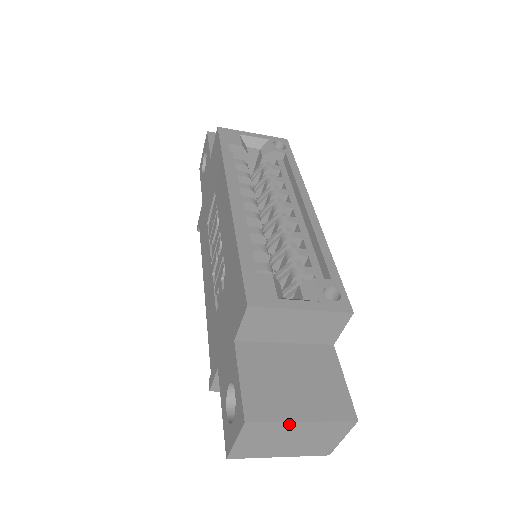
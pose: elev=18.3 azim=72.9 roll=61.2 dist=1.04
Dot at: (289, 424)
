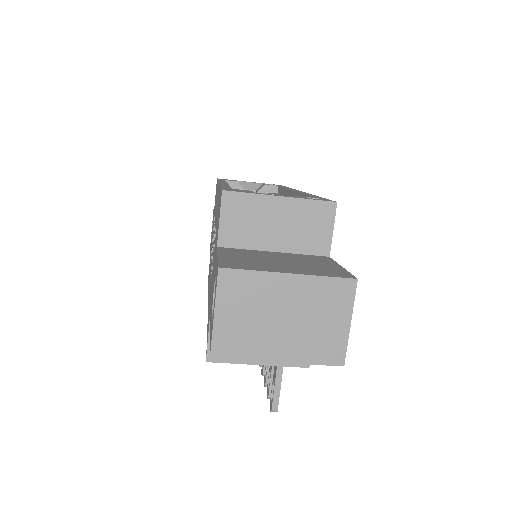
Dot at: (273, 278)
